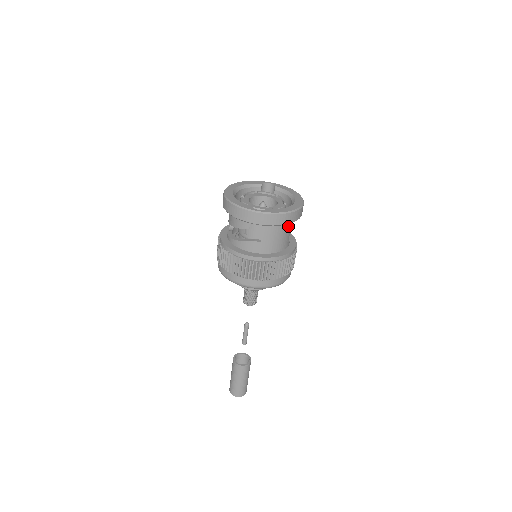
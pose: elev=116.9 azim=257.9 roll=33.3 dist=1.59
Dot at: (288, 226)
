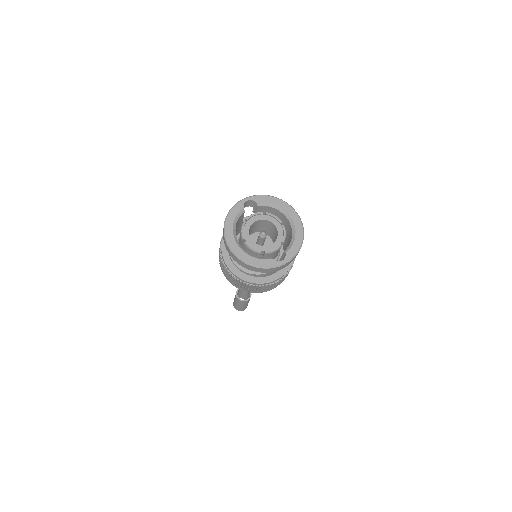
Dot at: occluded
